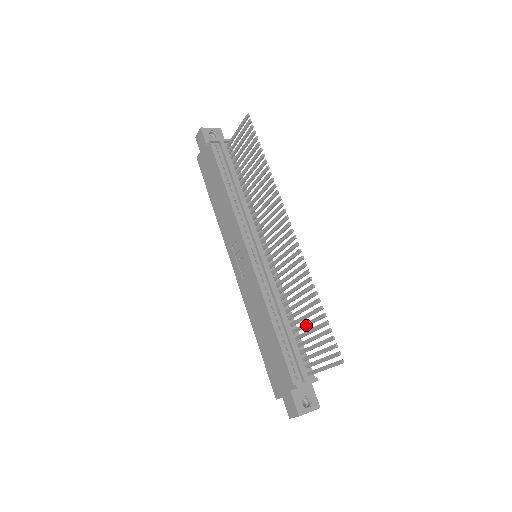
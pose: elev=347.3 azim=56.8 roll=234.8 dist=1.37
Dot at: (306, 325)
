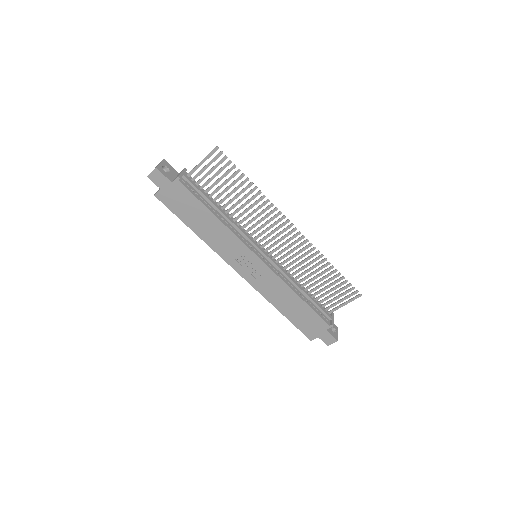
Dot at: (322, 285)
